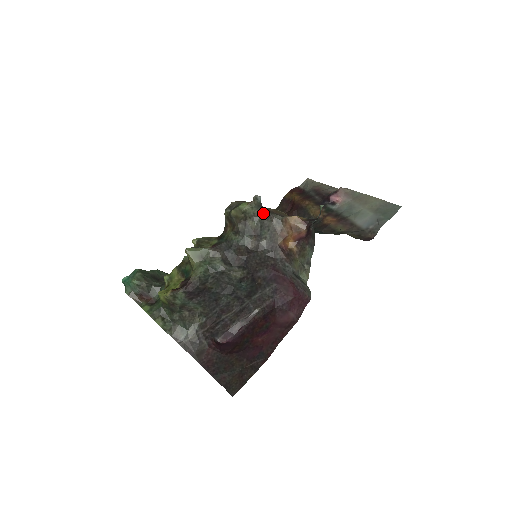
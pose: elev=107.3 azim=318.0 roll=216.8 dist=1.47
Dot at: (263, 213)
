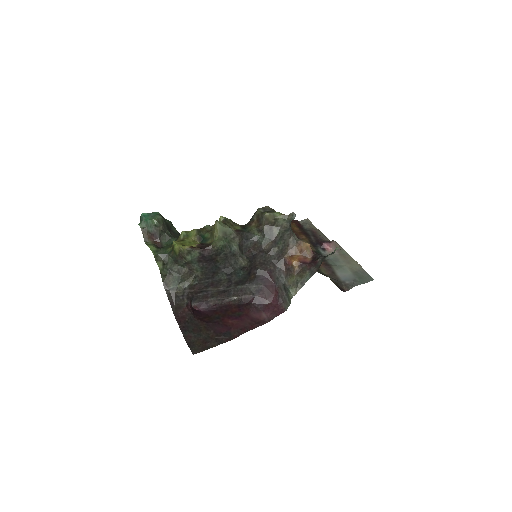
Dot at: (288, 228)
